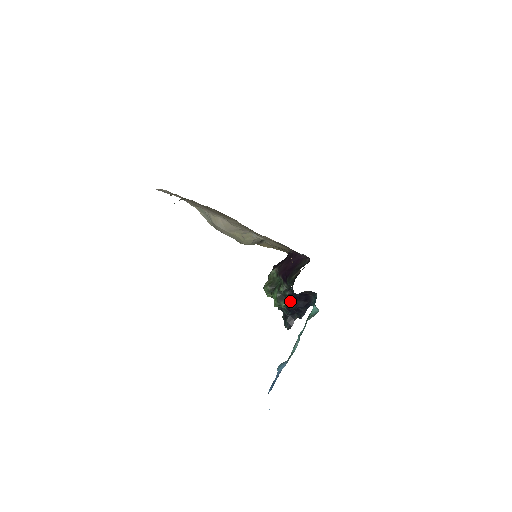
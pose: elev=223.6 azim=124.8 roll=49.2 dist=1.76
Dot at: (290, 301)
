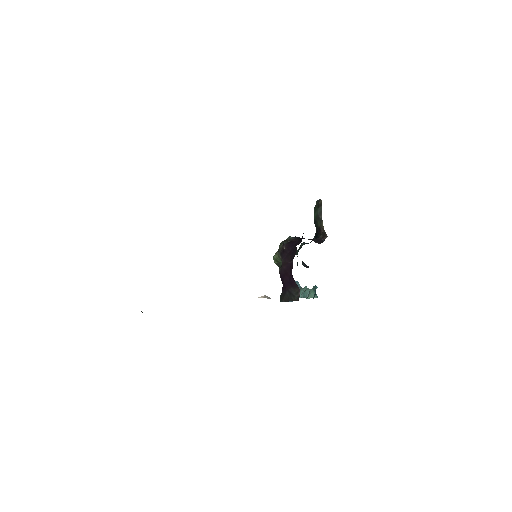
Dot at: occluded
